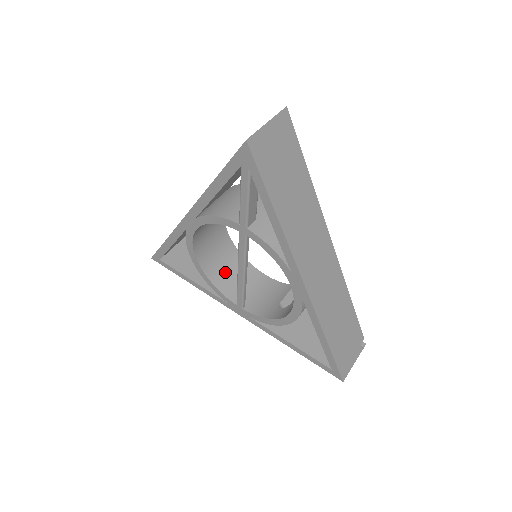
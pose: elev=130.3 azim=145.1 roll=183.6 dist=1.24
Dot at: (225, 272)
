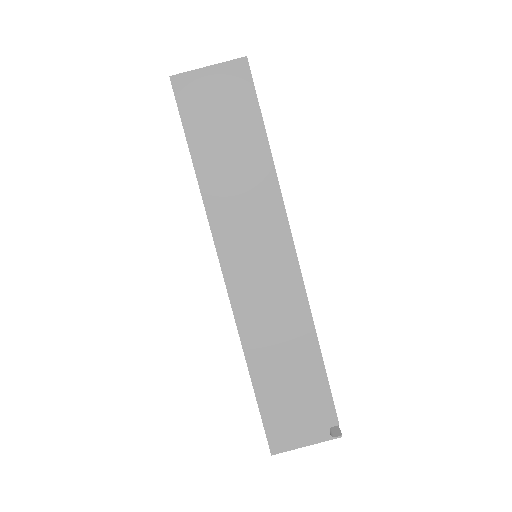
Dot at: occluded
